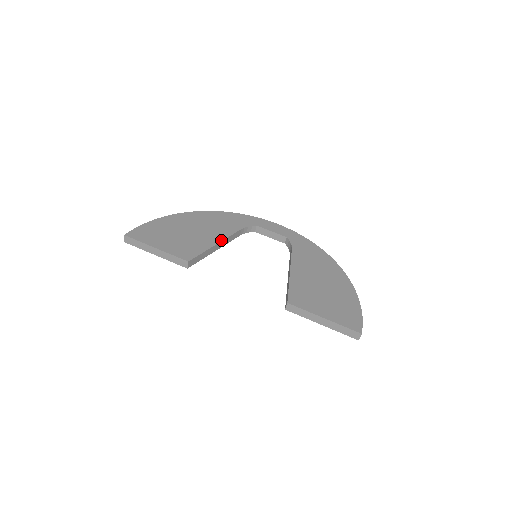
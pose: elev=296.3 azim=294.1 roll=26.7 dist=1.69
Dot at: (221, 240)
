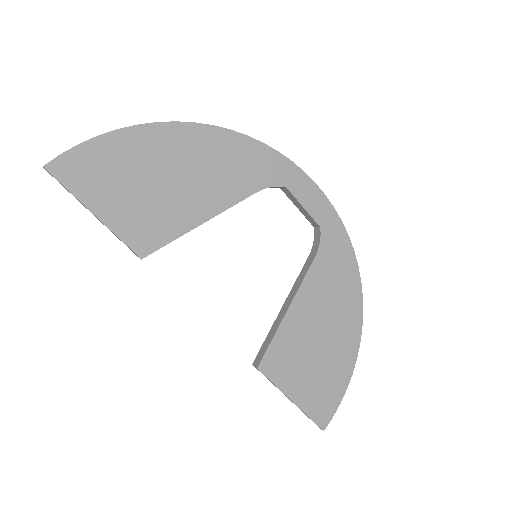
Dot at: (213, 215)
